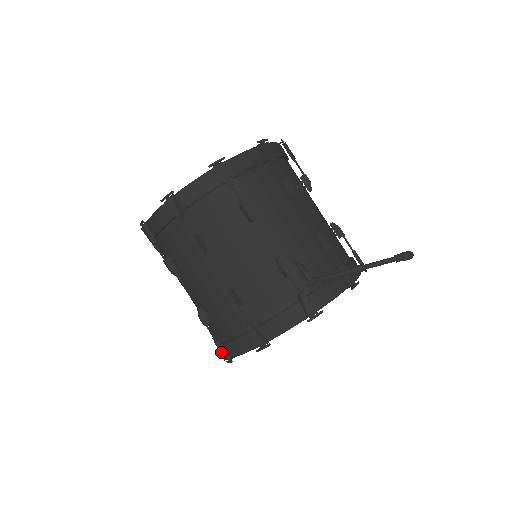
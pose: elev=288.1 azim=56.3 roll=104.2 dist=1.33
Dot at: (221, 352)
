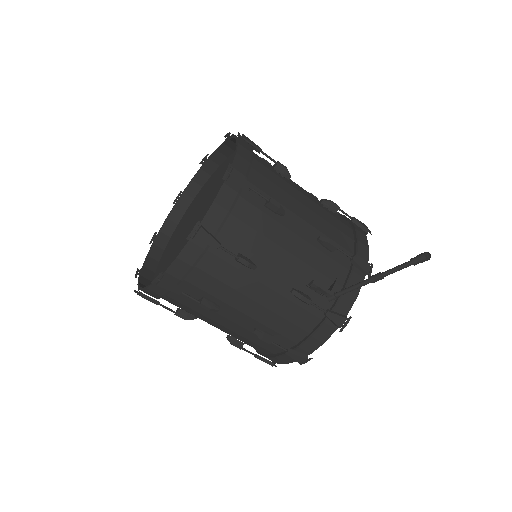
Dot at: occluded
